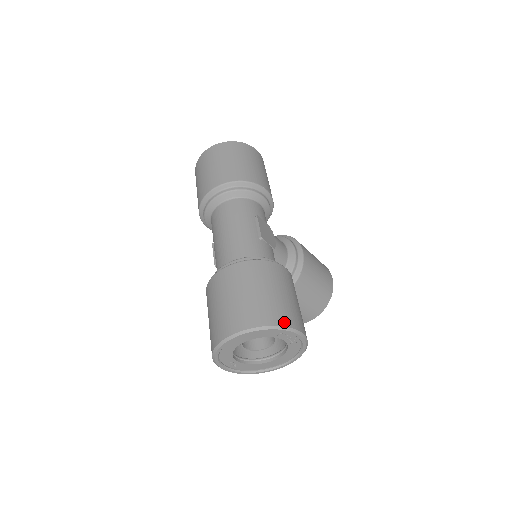
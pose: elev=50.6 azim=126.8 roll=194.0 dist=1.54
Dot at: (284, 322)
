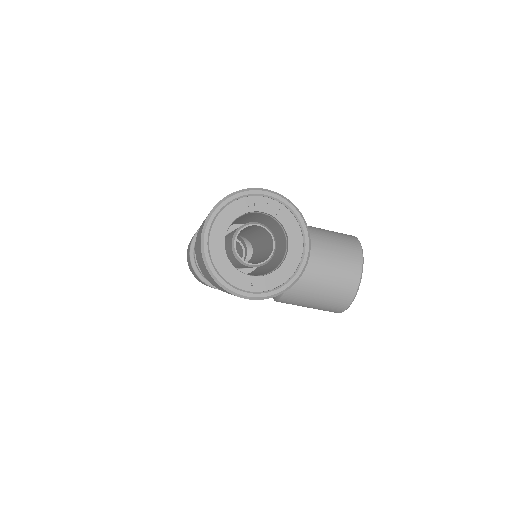
Dot at: (242, 190)
